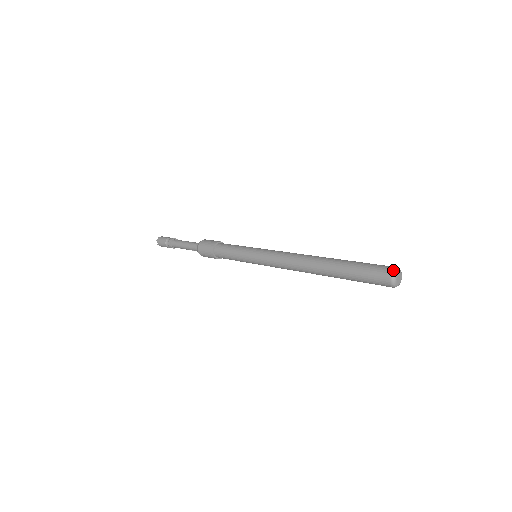
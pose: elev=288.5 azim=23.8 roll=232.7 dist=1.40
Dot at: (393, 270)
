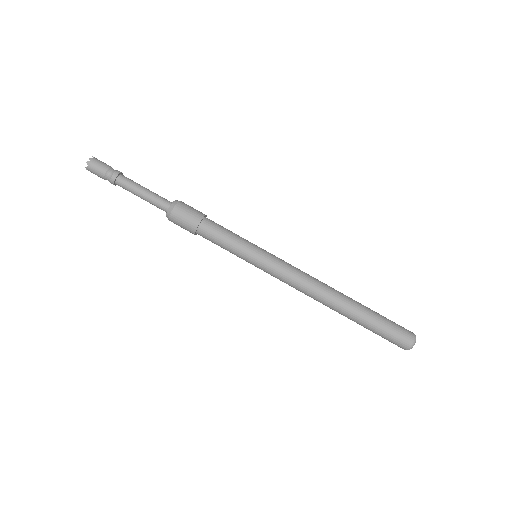
Dot at: (415, 339)
